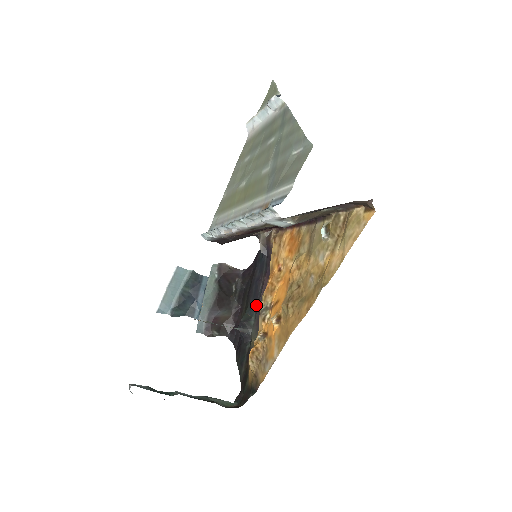
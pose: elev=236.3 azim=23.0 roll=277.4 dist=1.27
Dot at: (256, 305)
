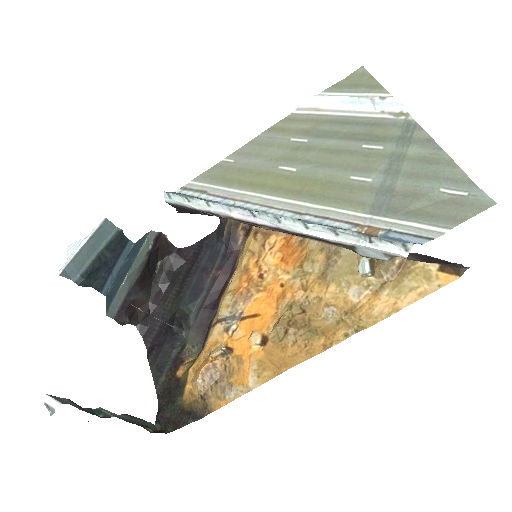
Dot at: (198, 301)
